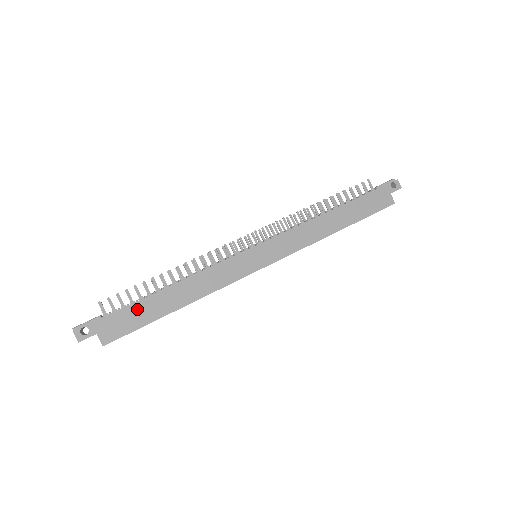
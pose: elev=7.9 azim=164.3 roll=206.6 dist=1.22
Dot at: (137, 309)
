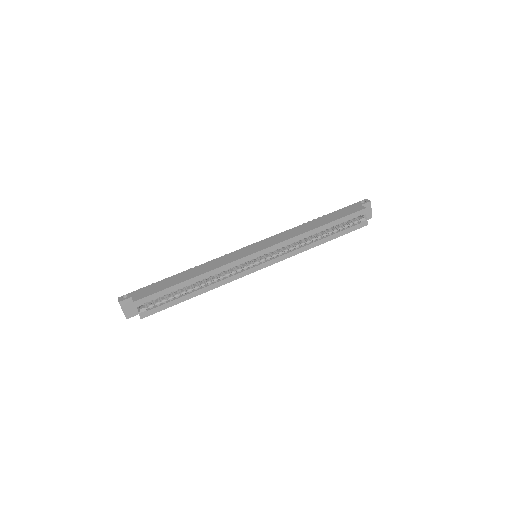
Dot at: (162, 283)
